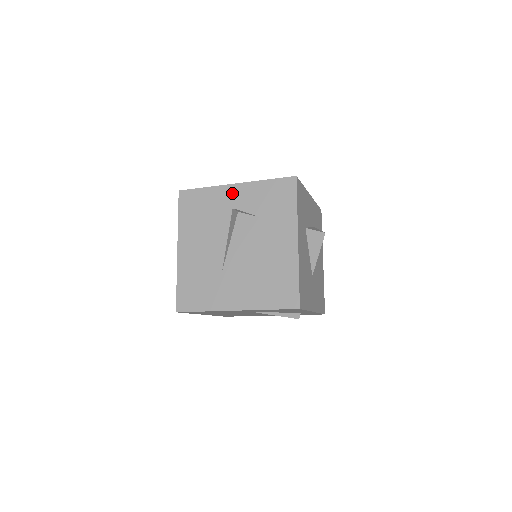
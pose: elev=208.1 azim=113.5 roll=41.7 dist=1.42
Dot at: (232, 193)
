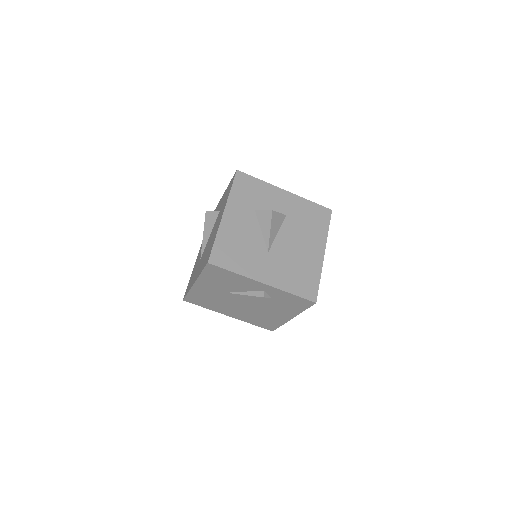
Dot at: (219, 204)
